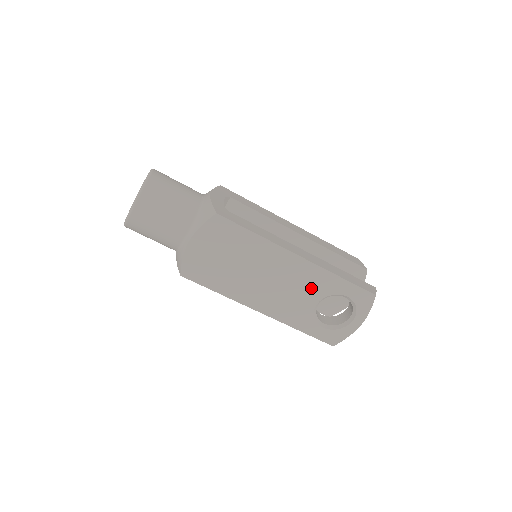
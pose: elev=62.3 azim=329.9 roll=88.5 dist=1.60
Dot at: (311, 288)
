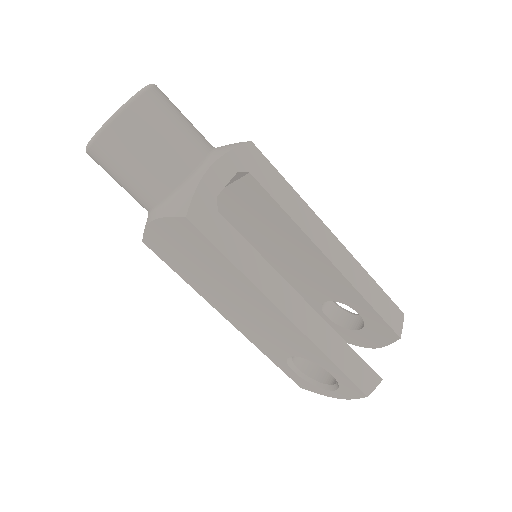
Dot at: (290, 343)
